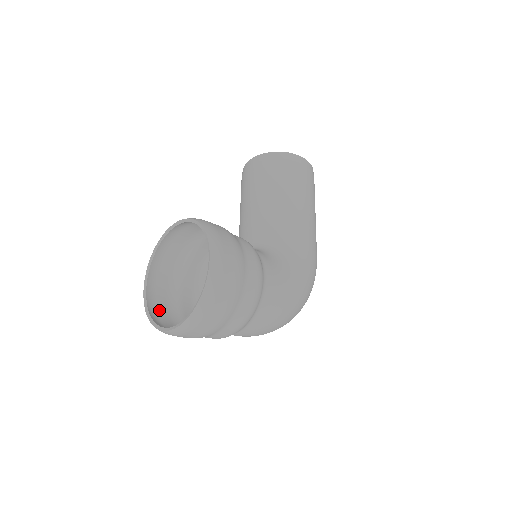
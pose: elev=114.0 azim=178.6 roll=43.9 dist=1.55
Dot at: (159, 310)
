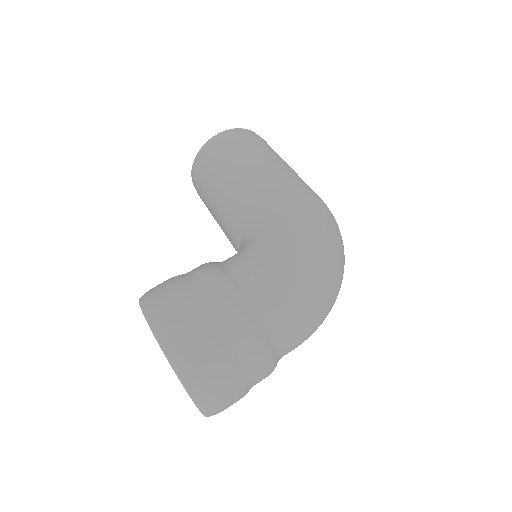
Dot at: occluded
